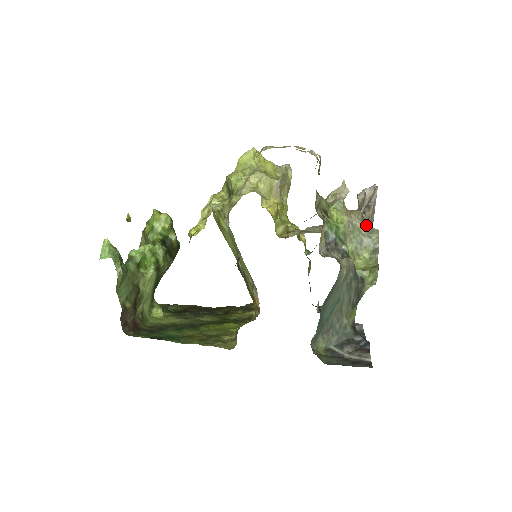
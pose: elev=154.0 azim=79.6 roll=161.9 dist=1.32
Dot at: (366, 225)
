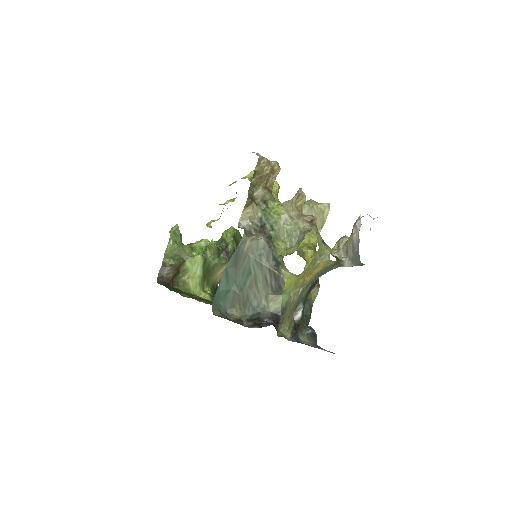
Dot at: (309, 225)
